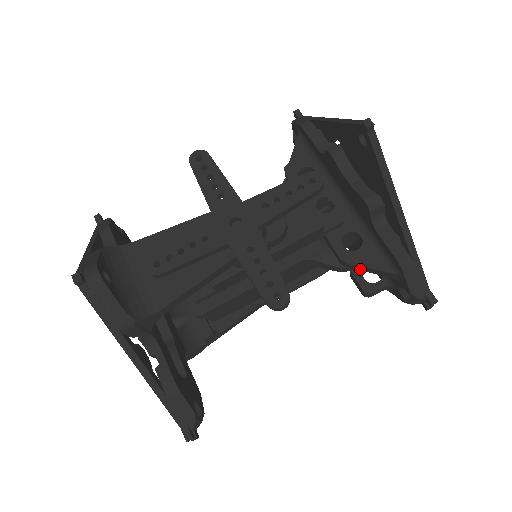
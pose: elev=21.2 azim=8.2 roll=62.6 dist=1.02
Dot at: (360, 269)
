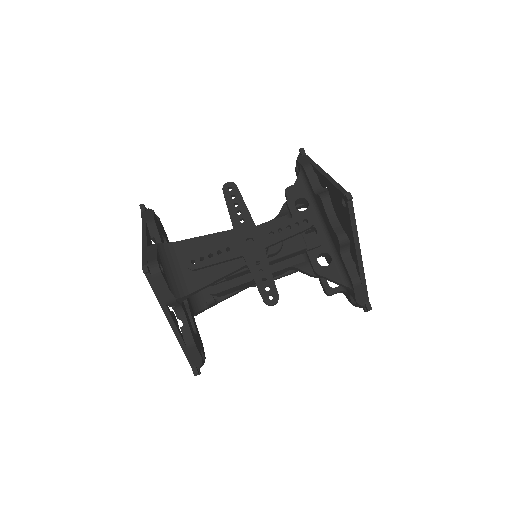
Dot at: (326, 279)
